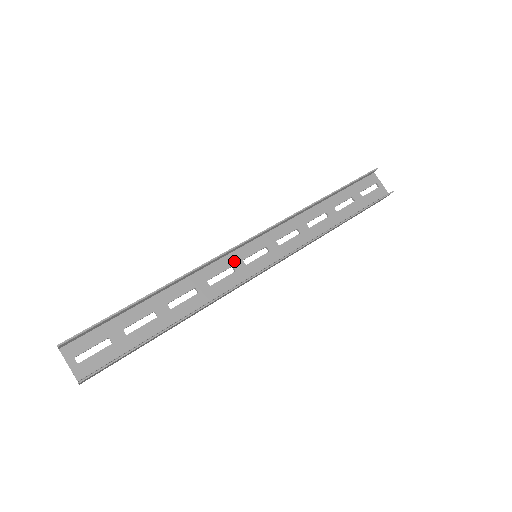
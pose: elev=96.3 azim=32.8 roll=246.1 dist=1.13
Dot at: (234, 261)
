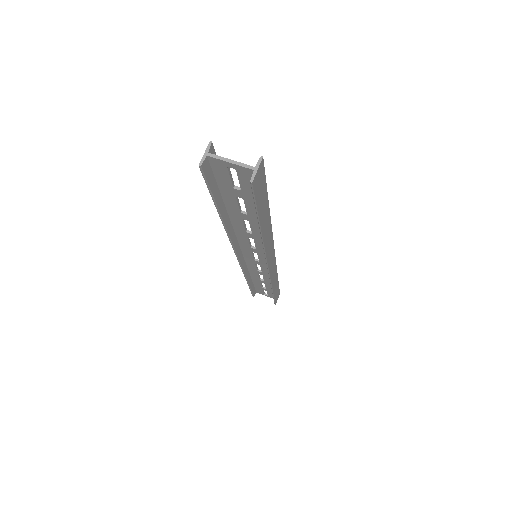
Dot at: (248, 246)
